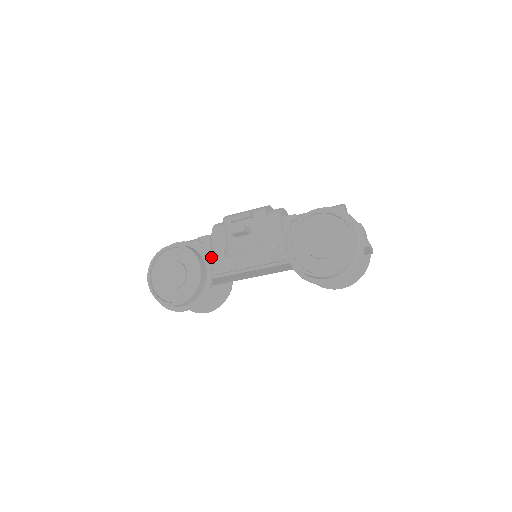
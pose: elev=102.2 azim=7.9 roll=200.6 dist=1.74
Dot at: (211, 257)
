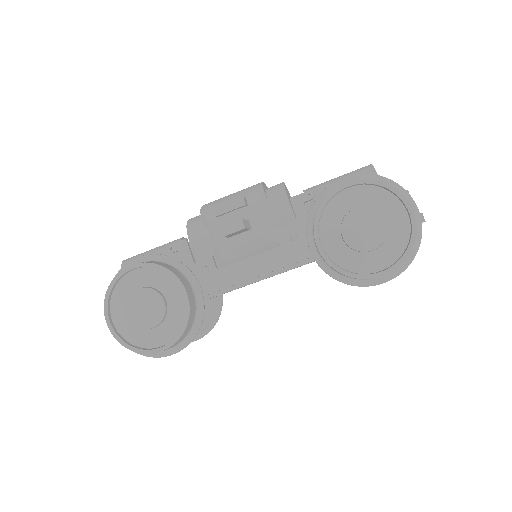
Dot at: (195, 271)
